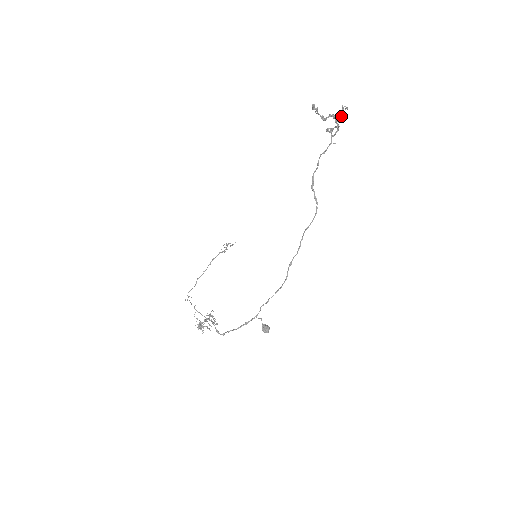
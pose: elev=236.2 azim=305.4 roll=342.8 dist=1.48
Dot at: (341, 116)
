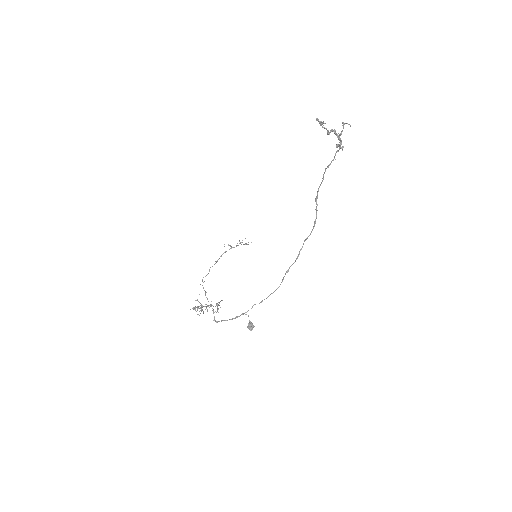
Dot at: (341, 132)
